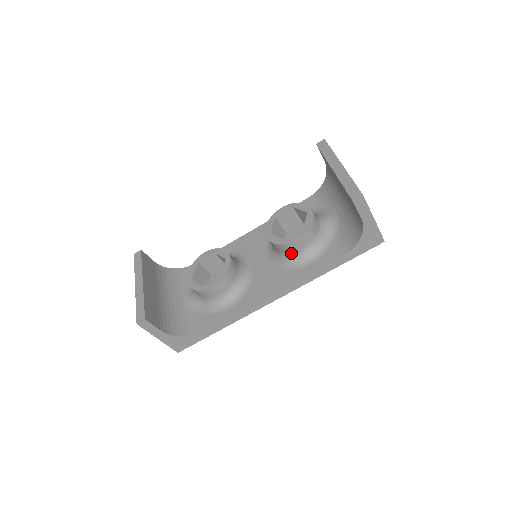
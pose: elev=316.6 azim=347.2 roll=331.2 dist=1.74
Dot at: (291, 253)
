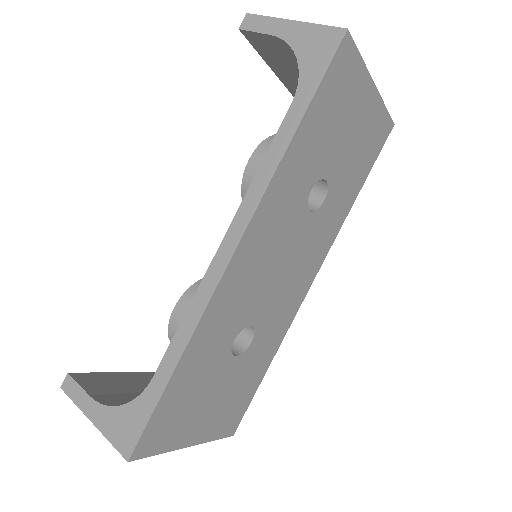
Dot at: occluded
